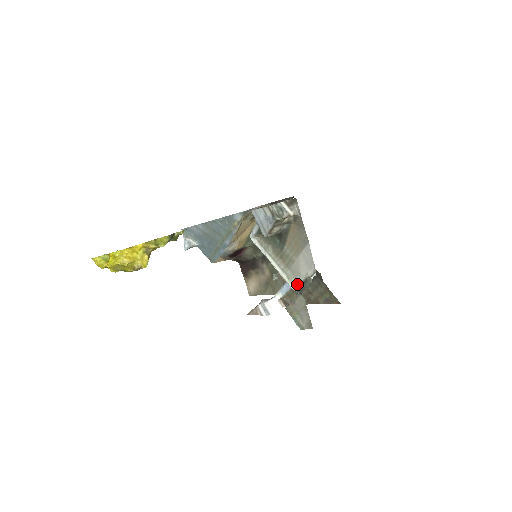
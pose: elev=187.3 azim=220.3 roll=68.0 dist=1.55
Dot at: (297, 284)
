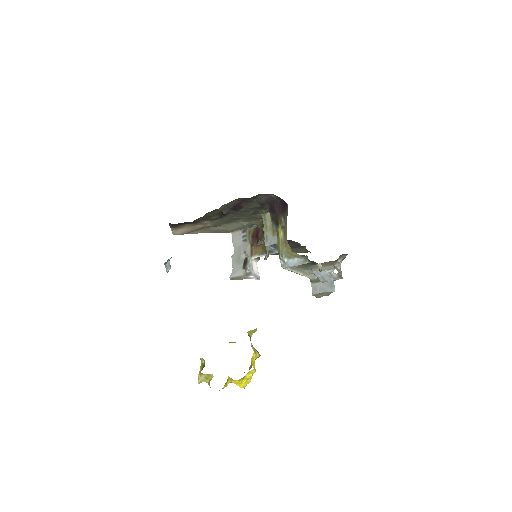
Dot at: (311, 274)
